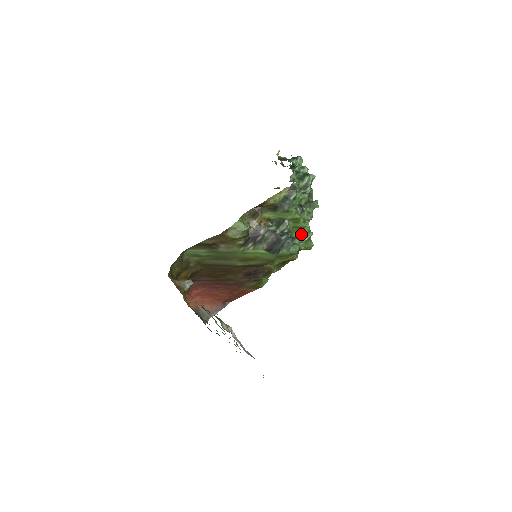
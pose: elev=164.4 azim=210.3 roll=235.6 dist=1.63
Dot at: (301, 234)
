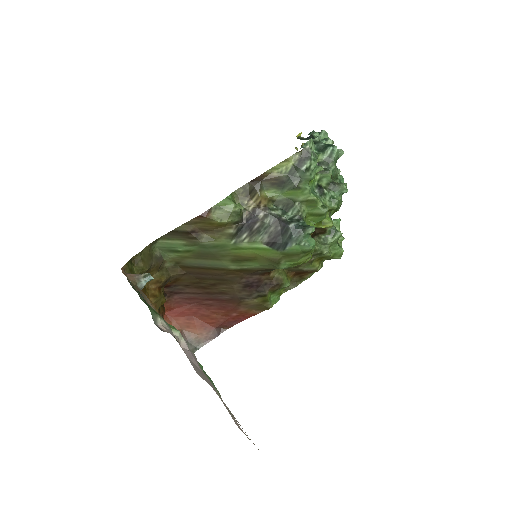
Dot at: (324, 233)
